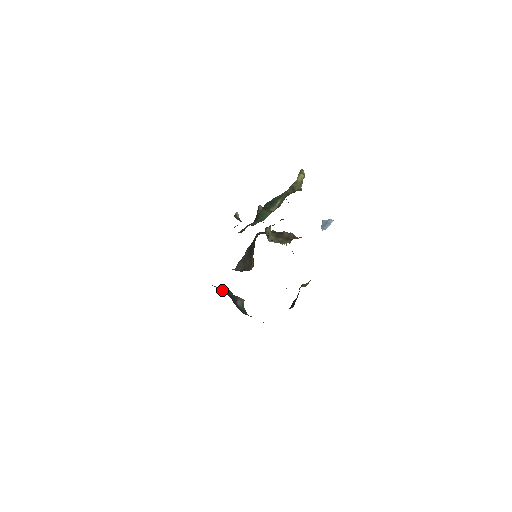
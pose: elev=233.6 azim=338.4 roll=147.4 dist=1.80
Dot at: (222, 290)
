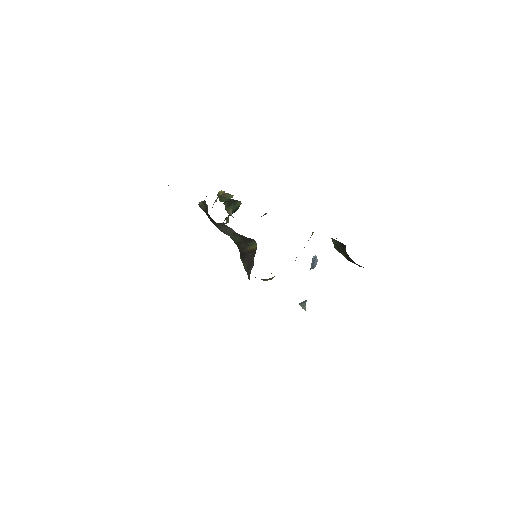
Dot at: occluded
